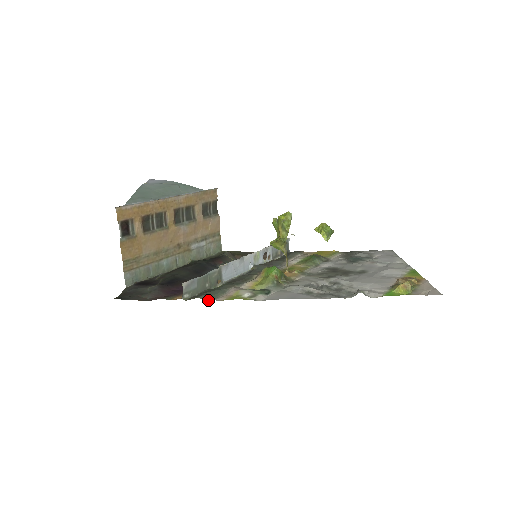
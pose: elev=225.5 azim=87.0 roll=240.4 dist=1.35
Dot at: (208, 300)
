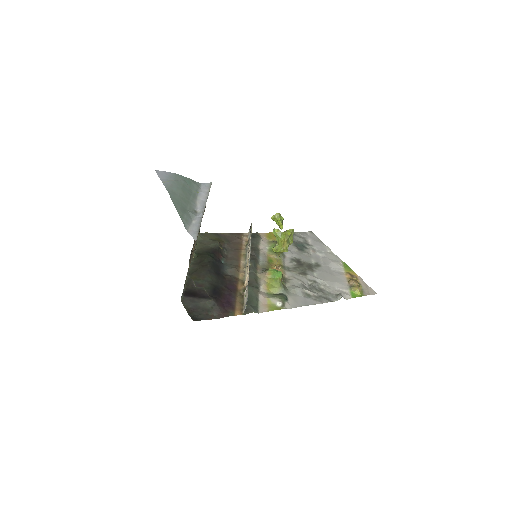
Dot at: (258, 312)
